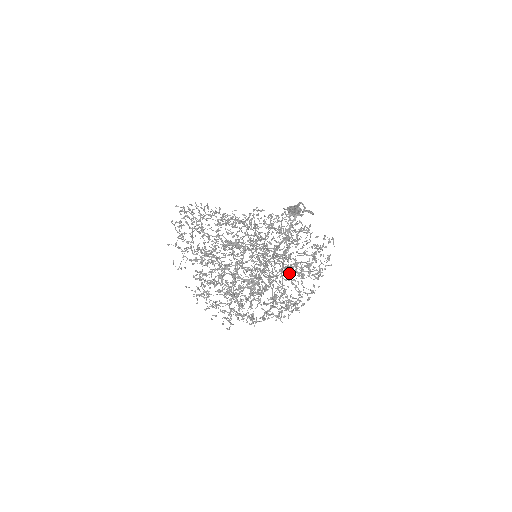
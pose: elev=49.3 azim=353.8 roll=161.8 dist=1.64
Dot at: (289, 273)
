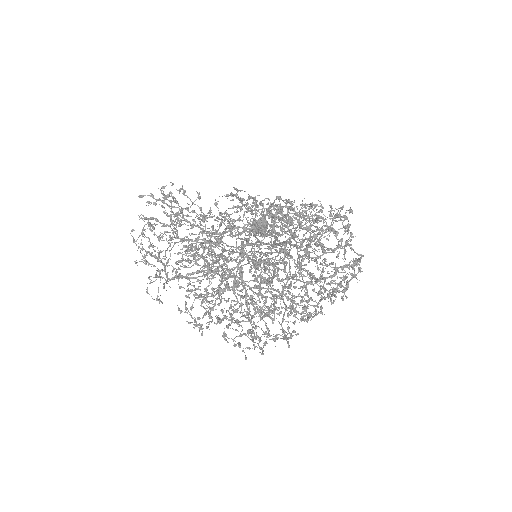
Dot at: (290, 287)
